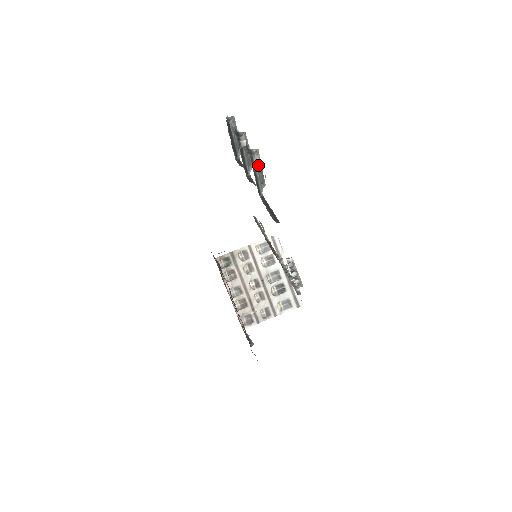
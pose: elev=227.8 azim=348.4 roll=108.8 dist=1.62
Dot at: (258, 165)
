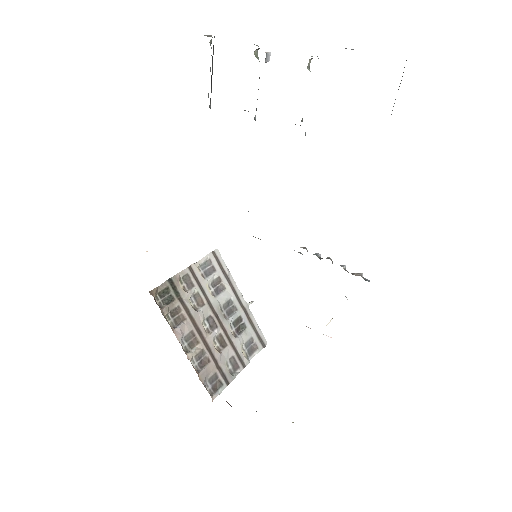
Dot at: occluded
